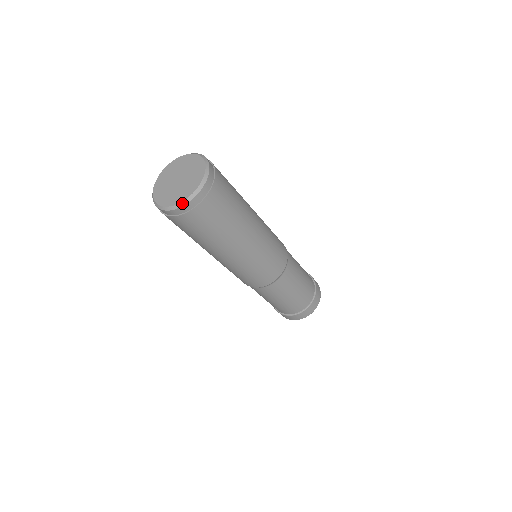
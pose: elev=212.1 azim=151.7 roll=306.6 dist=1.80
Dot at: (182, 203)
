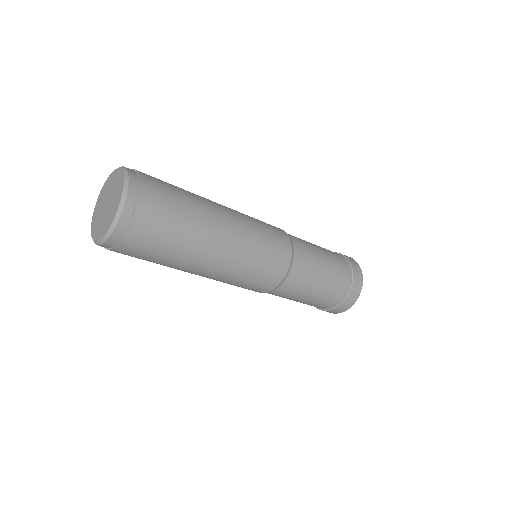
Dot at: (114, 221)
